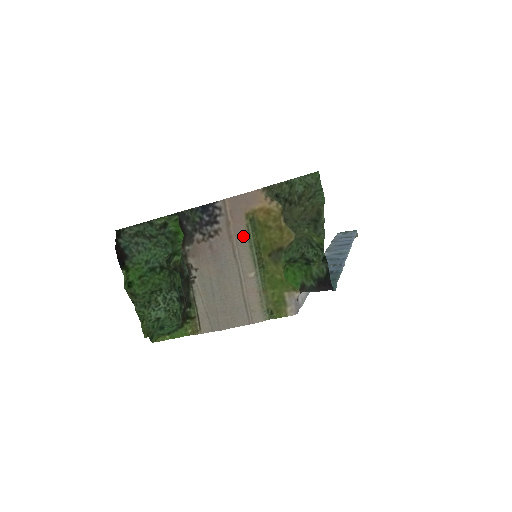
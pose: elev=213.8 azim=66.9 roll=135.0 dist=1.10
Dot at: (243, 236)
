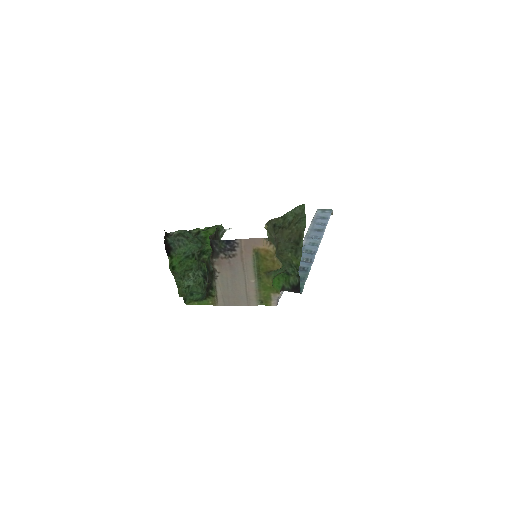
Dot at: (250, 260)
